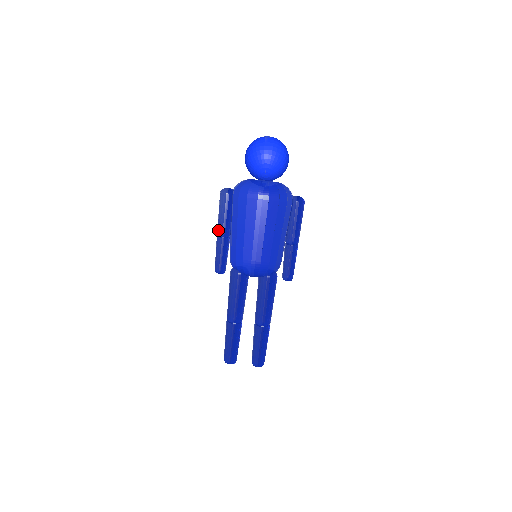
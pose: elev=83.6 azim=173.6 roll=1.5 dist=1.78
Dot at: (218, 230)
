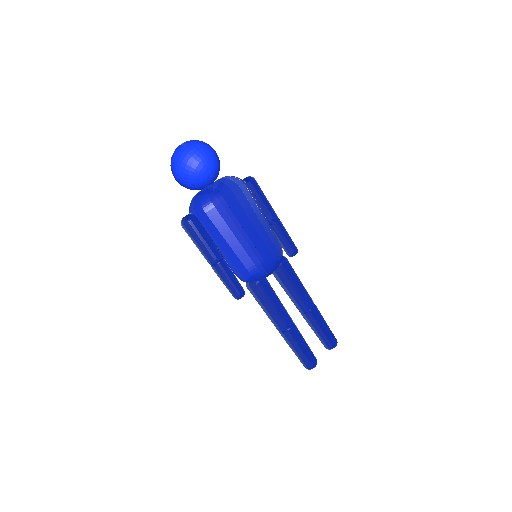
Dot at: (210, 259)
